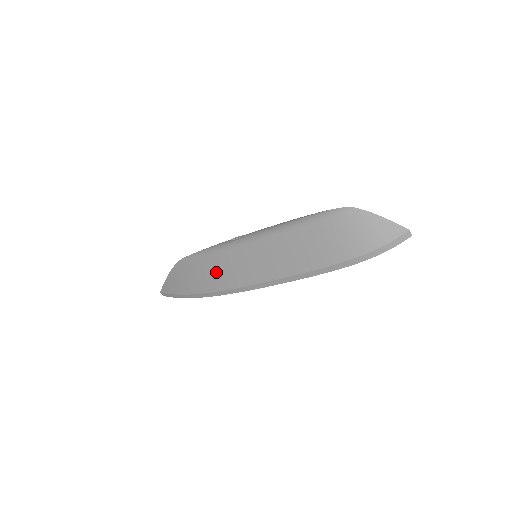
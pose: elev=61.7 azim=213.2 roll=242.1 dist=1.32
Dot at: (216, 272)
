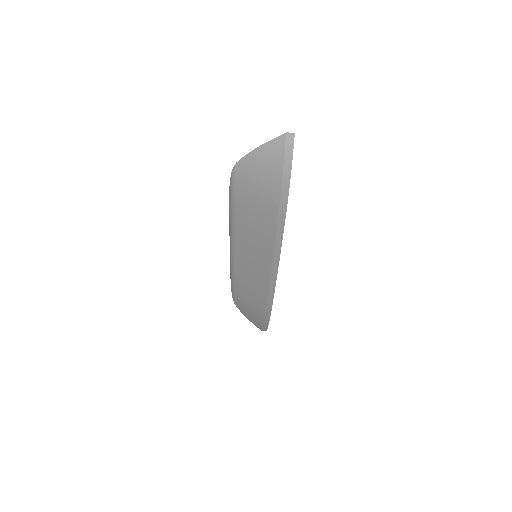
Dot at: (250, 293)
